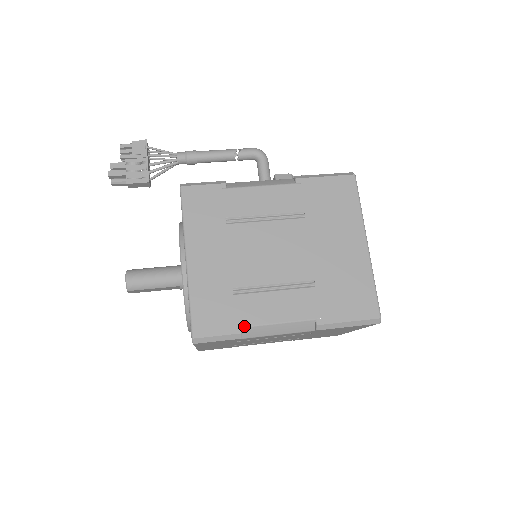
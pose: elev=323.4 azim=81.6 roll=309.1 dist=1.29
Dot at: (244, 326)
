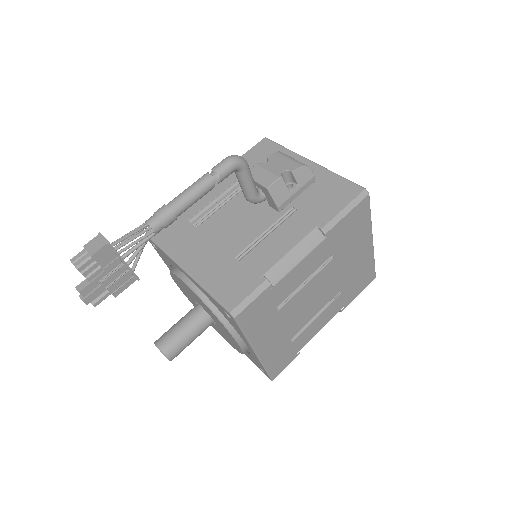
Dot at: occluded
